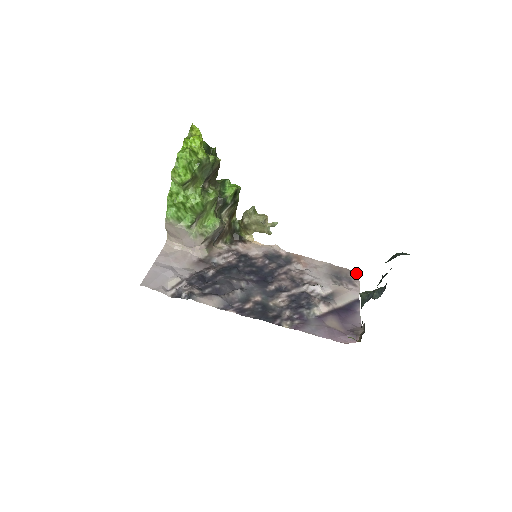
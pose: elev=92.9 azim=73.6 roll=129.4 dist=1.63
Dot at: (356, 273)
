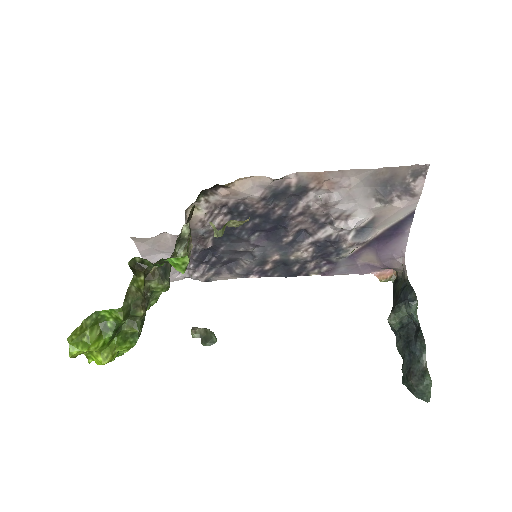
Dot at: (423, 169)
